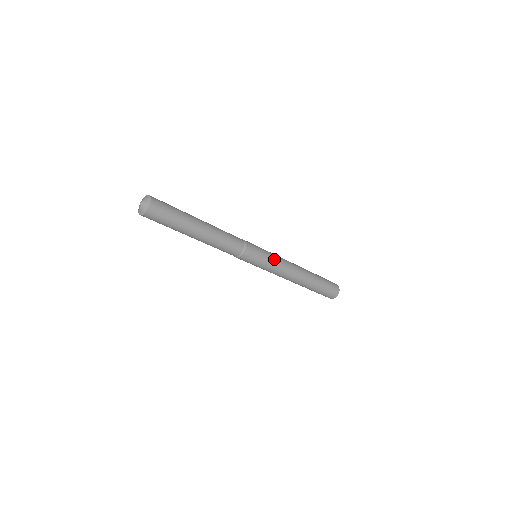
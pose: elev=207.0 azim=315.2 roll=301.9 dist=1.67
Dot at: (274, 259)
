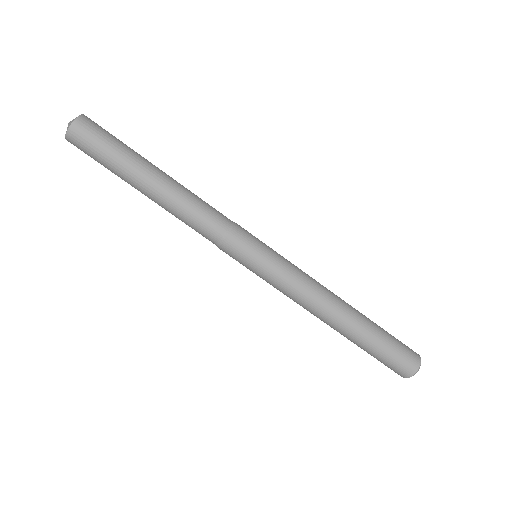
Dot at: (284, 267)
